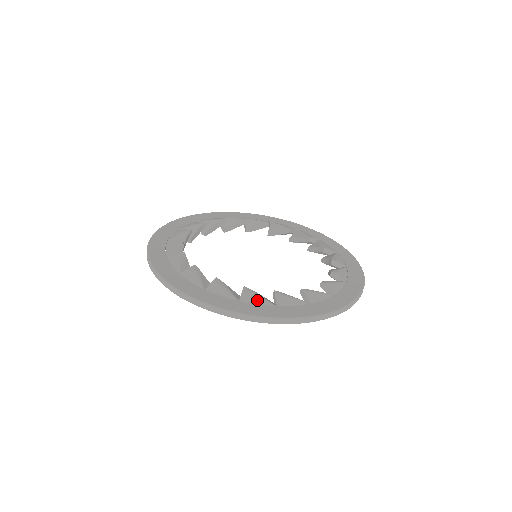
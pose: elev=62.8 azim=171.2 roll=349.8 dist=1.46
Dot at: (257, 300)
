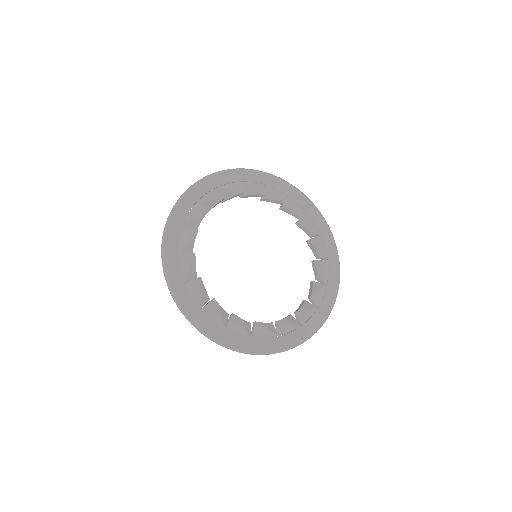
Dot at: (289, 329)
